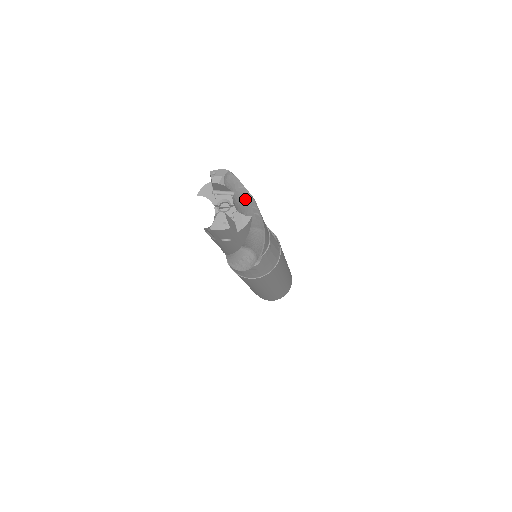
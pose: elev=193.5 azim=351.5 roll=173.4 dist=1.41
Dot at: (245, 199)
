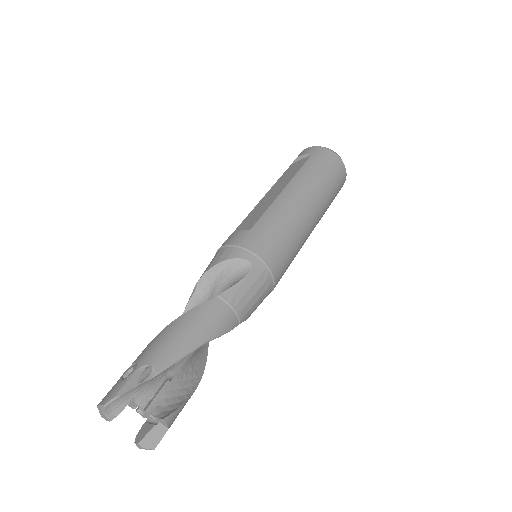
Dot at: (151, 380)
